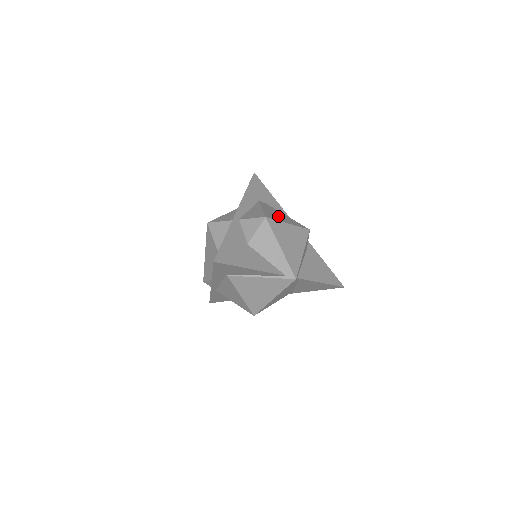
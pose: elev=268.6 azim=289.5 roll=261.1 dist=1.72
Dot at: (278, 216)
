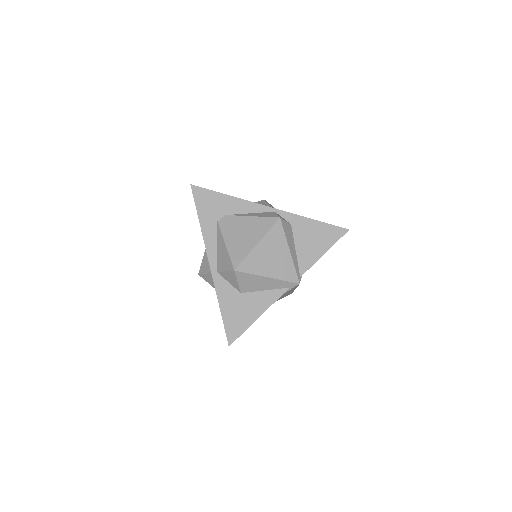
Dot at: (244, 239)
